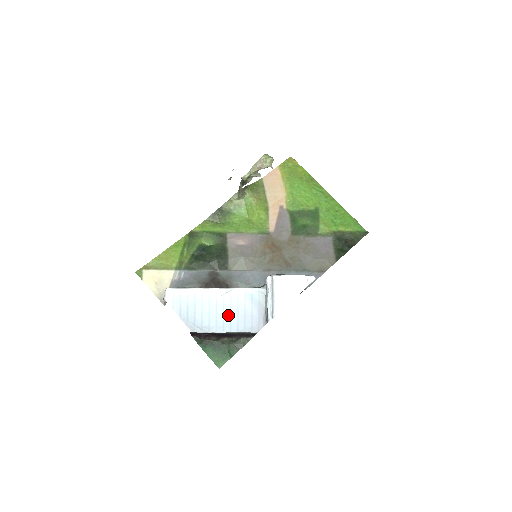
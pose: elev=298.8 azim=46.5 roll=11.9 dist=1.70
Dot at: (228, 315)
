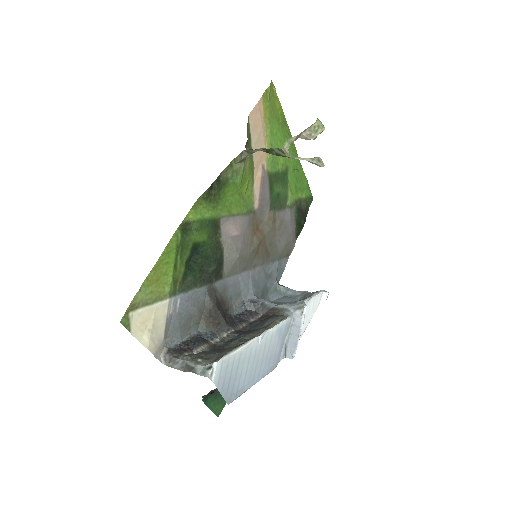
Dot at: (260, 364)
